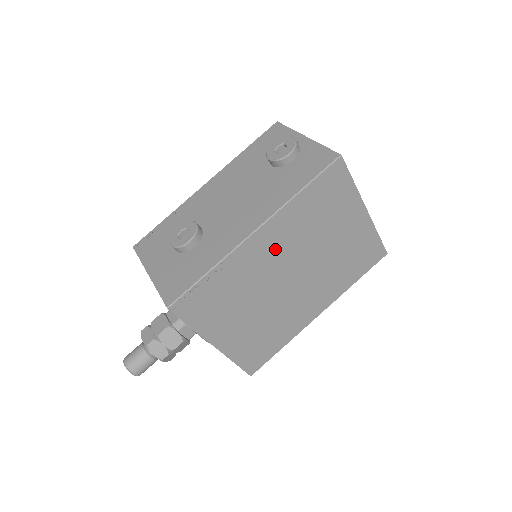
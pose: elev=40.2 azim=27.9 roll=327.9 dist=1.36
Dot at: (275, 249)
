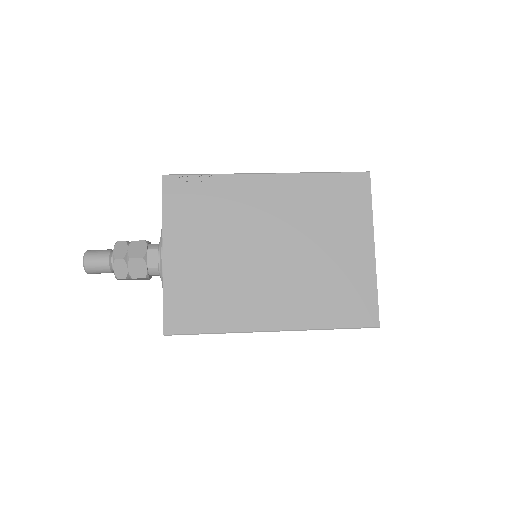
Dot at: (273, 206)
